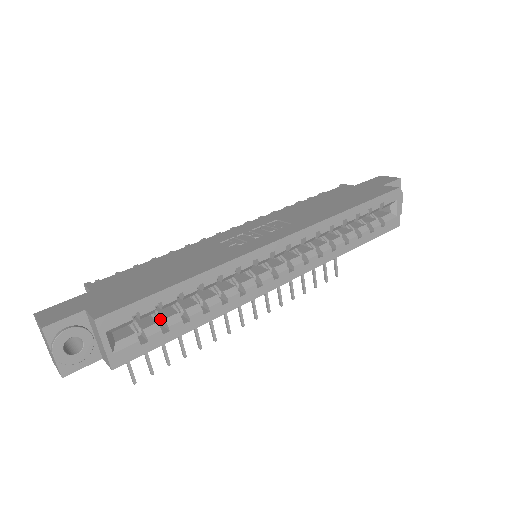
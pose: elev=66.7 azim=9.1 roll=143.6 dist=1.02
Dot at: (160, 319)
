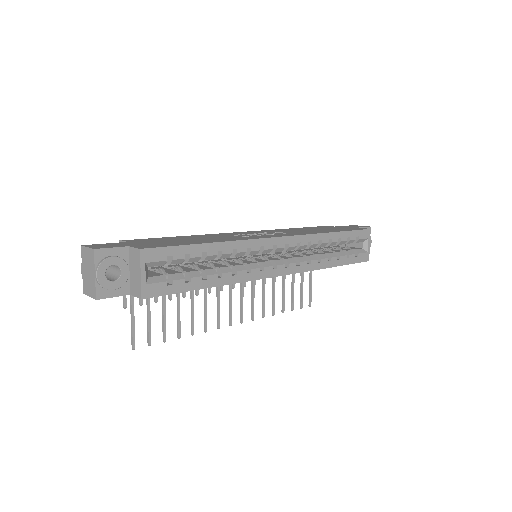
Dot at: (183, 272)
